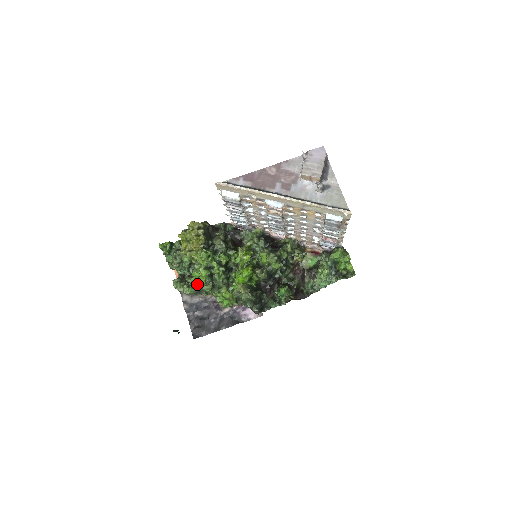
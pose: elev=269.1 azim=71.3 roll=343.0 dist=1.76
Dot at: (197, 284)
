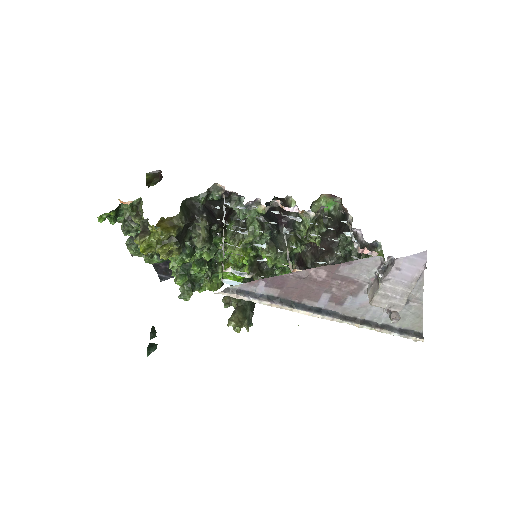
Dot at: occluded
